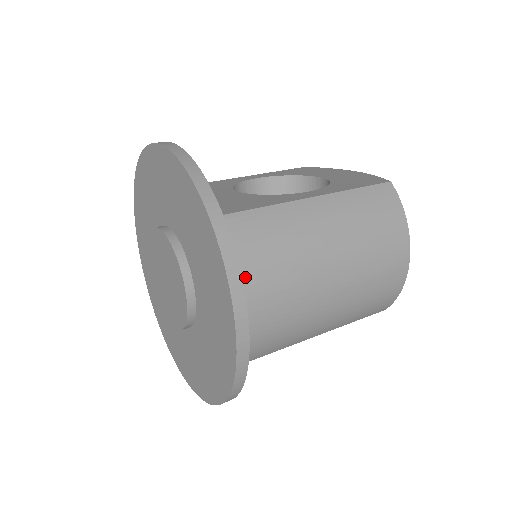
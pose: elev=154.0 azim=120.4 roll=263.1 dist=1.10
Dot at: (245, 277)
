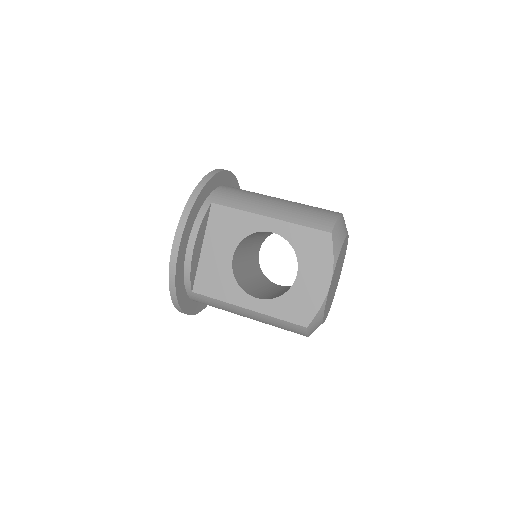
Dot at: occluded
